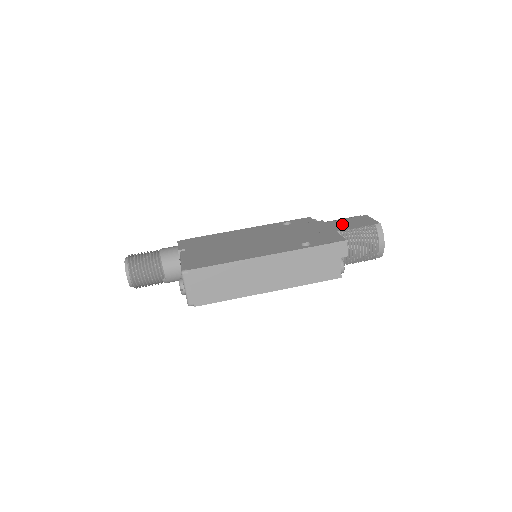
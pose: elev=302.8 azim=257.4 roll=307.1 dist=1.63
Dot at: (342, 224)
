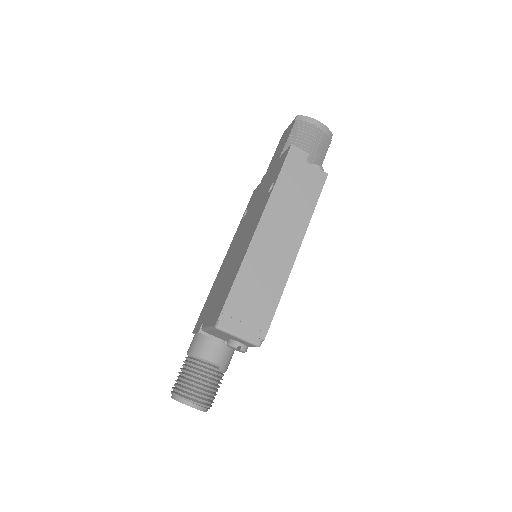
Dot at: (277, 154)
